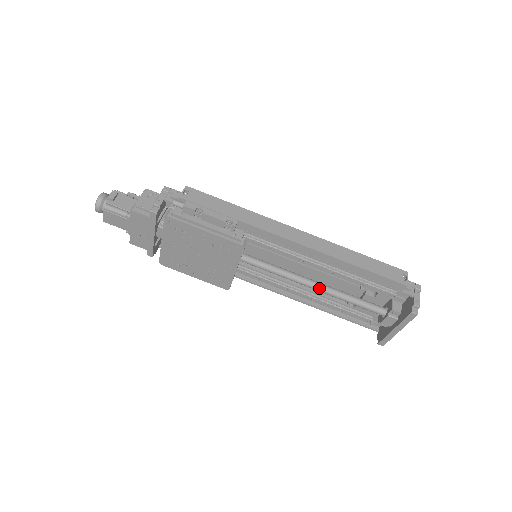
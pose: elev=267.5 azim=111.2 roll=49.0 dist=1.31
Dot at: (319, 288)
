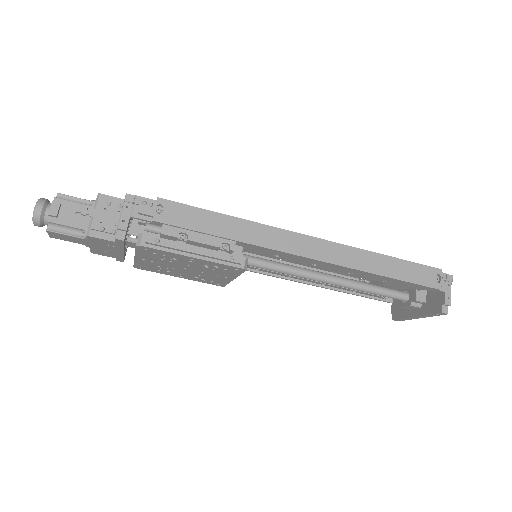
Dot at: (333, 283)
